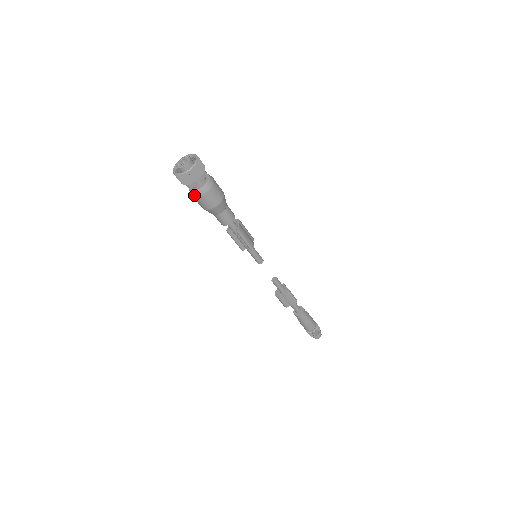
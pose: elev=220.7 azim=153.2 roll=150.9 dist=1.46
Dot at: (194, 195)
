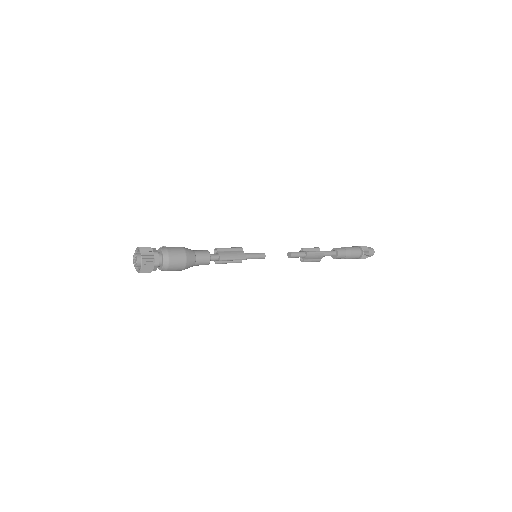
Dot at: occluded
